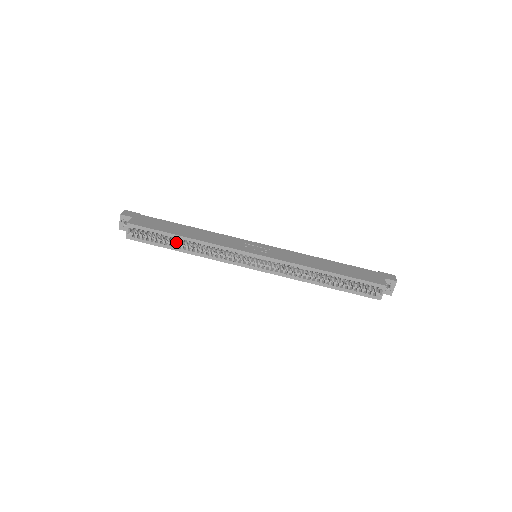
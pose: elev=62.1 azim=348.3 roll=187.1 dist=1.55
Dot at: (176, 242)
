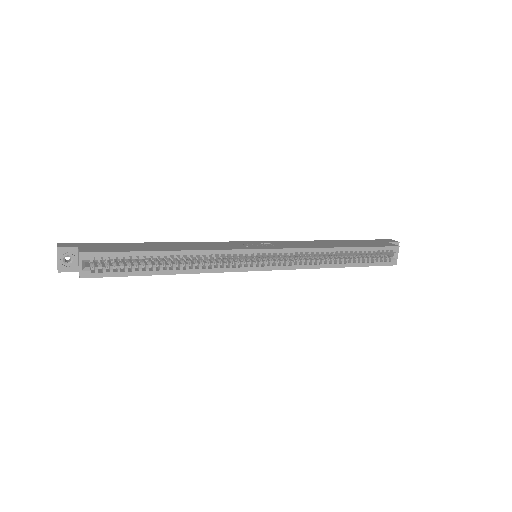
Dot at: (155, 264)
